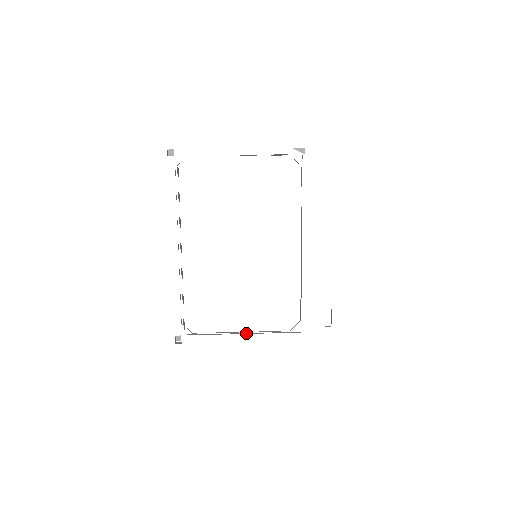
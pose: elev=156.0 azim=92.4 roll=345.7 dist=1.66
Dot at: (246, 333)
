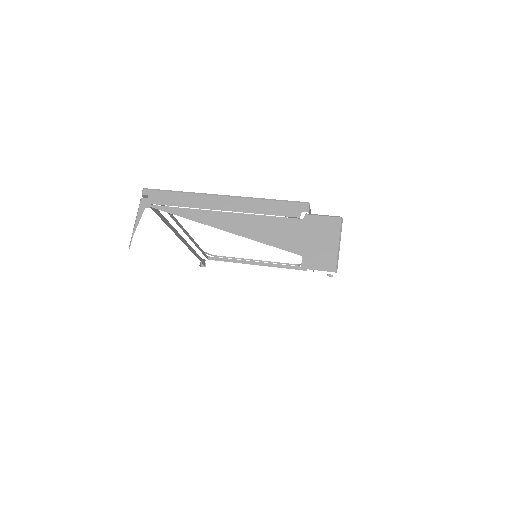
Dot at: (259, 264)
